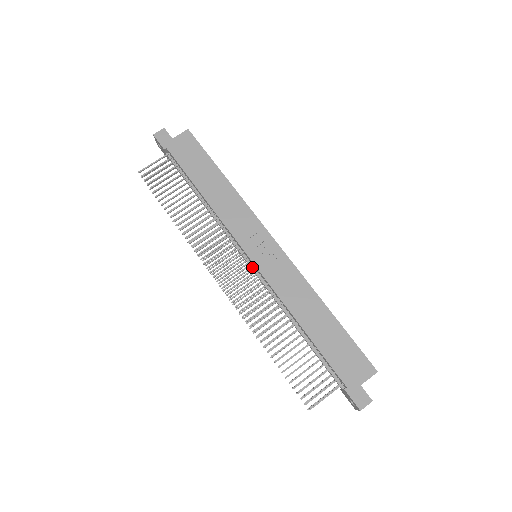
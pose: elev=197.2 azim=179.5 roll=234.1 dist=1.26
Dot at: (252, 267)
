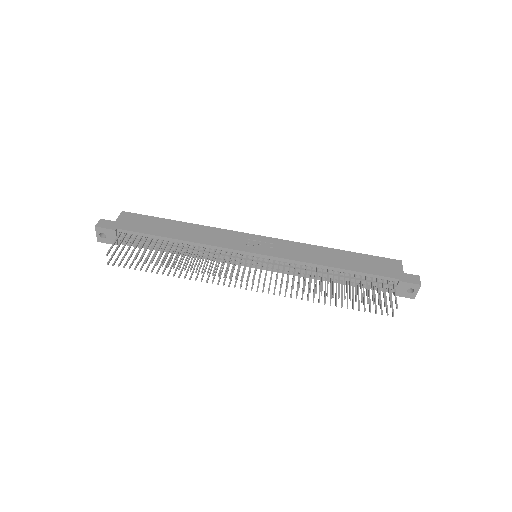
Dot at: (263, 259)
